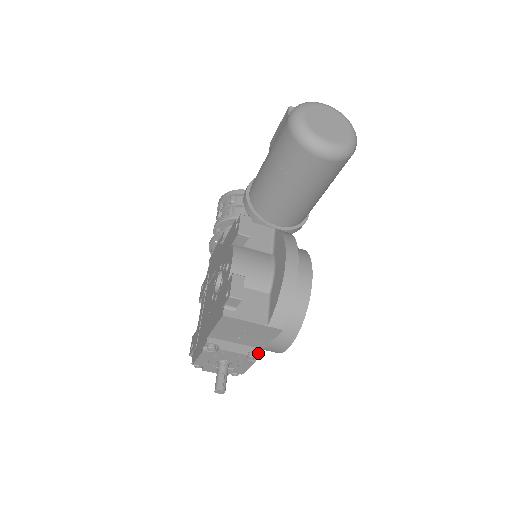
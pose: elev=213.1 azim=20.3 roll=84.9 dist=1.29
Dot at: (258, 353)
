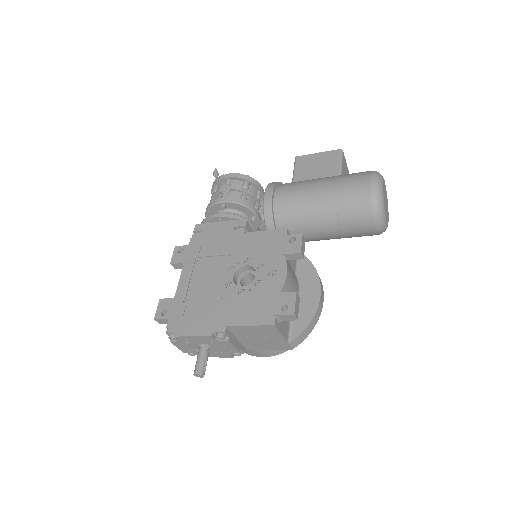
Dot at: (244, 352)
